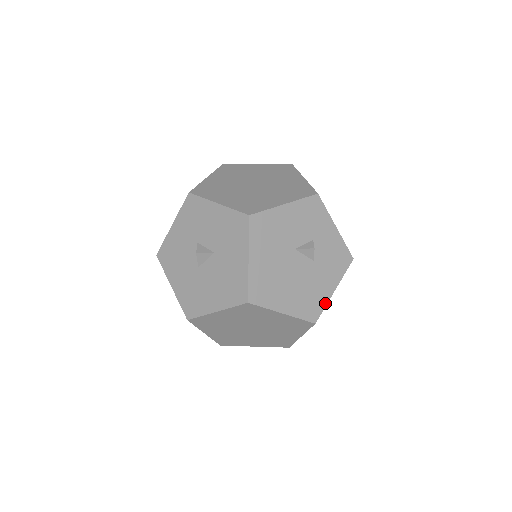
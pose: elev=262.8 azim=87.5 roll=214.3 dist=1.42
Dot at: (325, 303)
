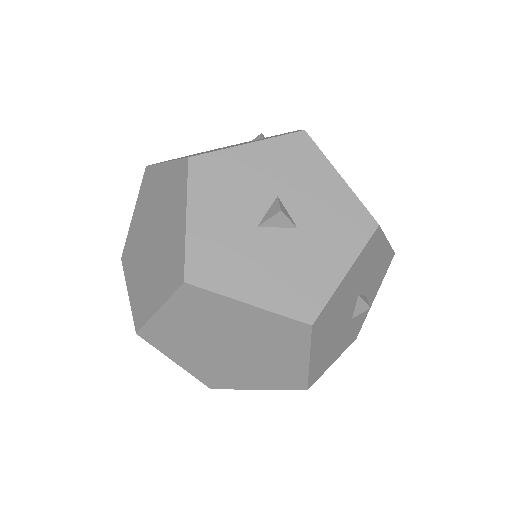
Dot at: (324, 371)
